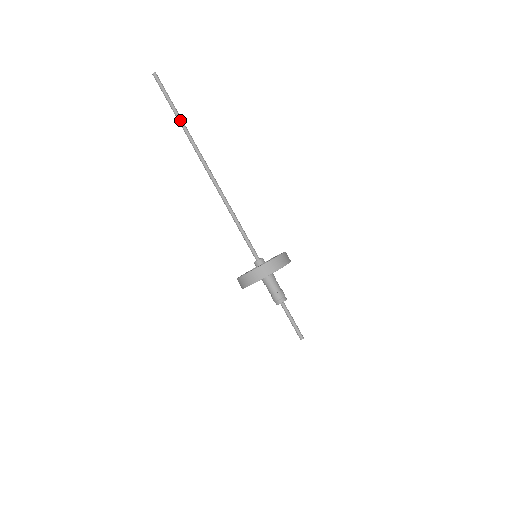
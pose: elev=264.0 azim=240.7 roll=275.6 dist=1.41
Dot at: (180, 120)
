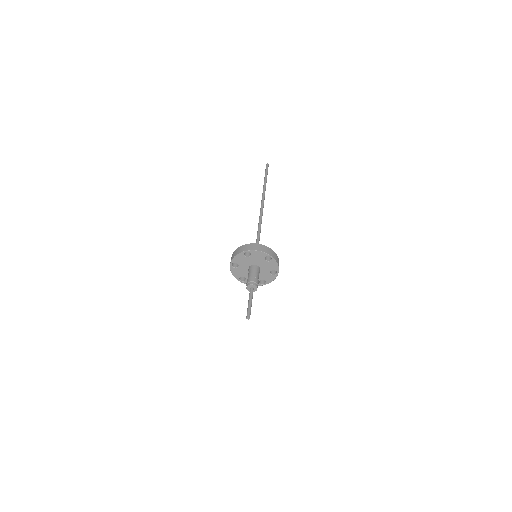
Dot at: (265, 183)
